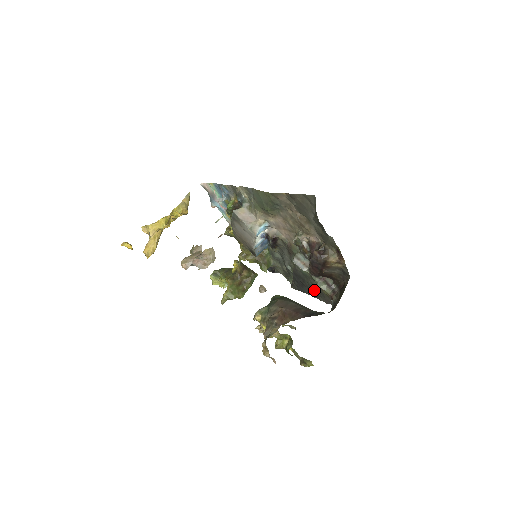
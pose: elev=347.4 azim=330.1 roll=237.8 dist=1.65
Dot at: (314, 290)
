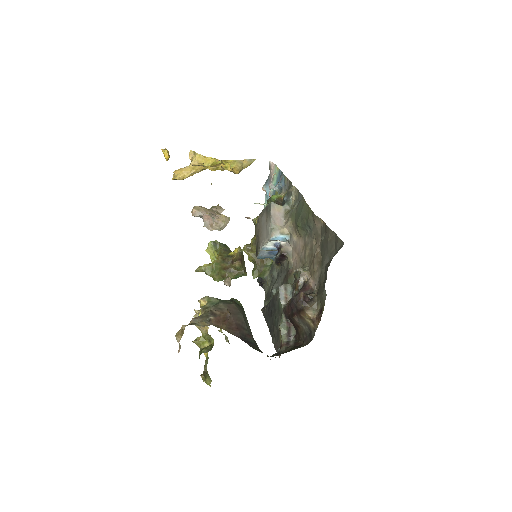
Dot at: (275, 327)
